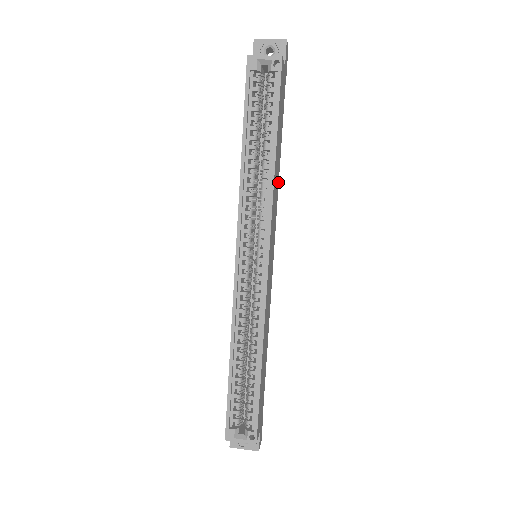
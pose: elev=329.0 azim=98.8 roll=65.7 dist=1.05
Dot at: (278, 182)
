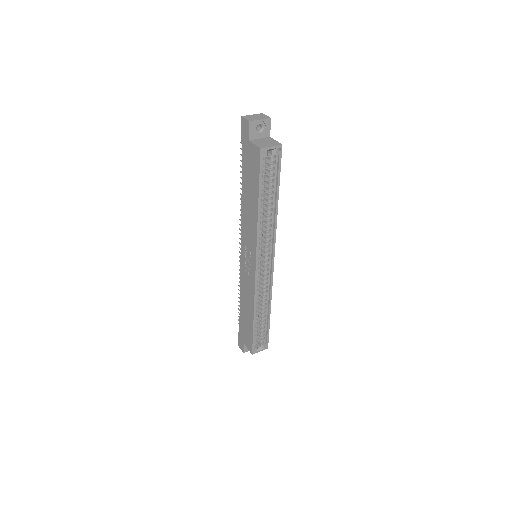
Dot at: occluded
